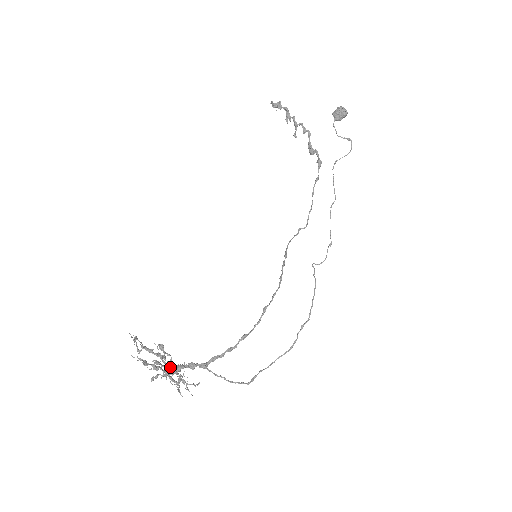
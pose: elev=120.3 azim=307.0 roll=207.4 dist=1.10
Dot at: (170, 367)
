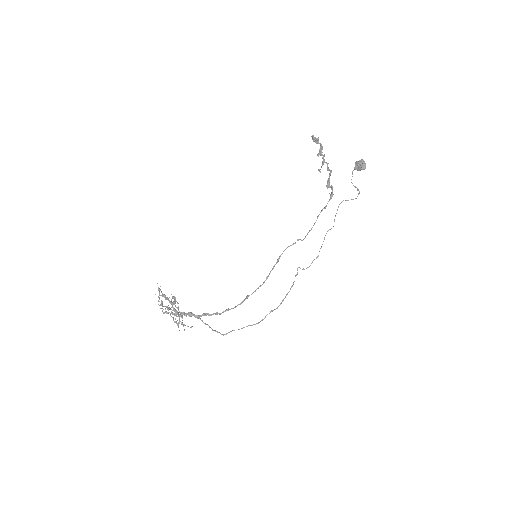
Dot at: (176, 312)
